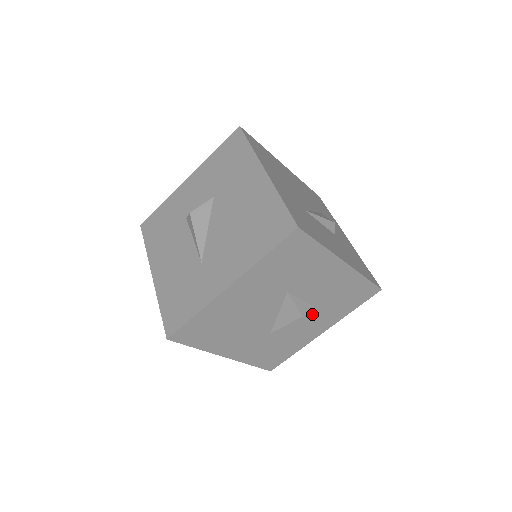
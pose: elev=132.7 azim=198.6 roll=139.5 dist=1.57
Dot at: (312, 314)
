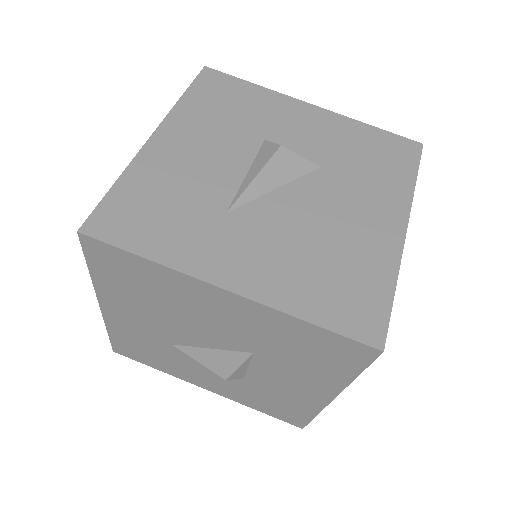
Dot at: occluded
